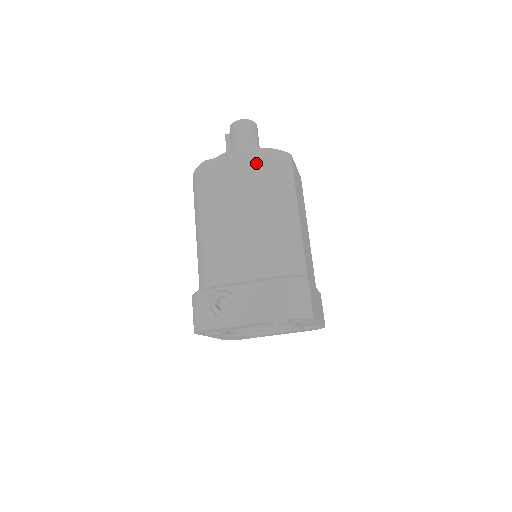
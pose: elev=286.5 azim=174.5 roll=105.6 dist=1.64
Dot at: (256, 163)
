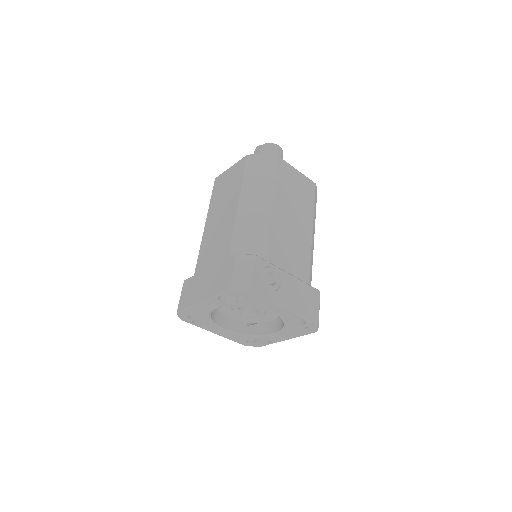
Dot at: (311, 191)
